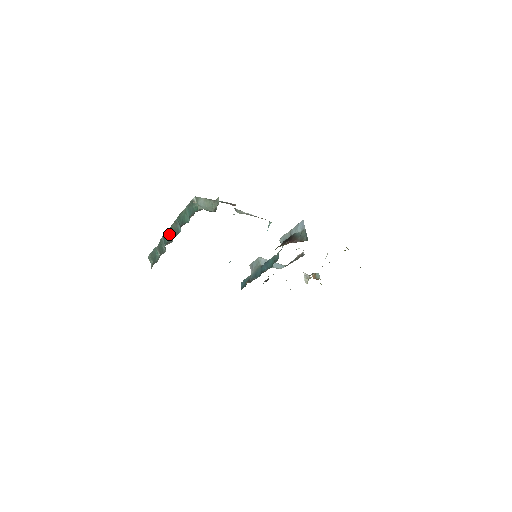
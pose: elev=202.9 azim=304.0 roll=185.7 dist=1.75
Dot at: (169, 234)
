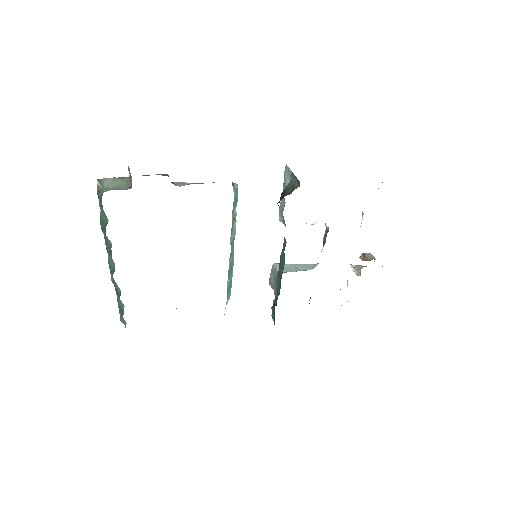
Dot at: (111, 264)
